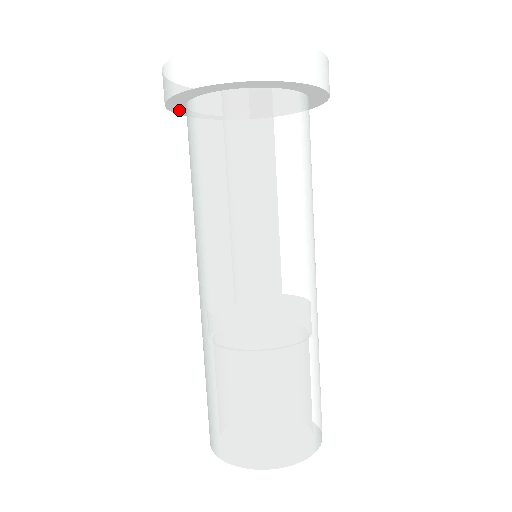
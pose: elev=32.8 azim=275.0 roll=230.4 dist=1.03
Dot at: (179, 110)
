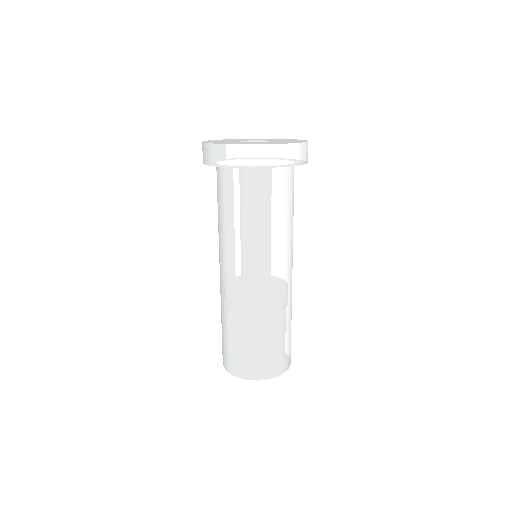
Dot at: occluded
